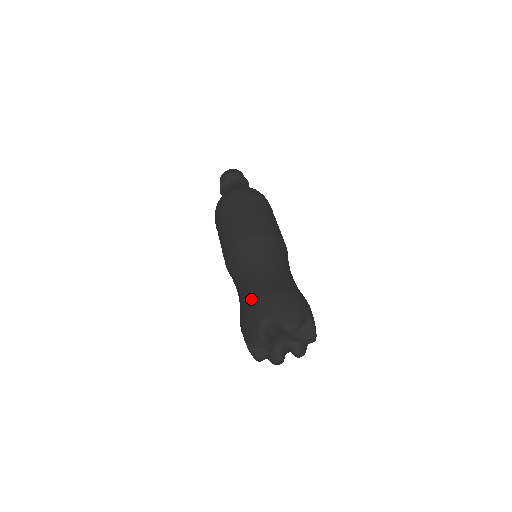
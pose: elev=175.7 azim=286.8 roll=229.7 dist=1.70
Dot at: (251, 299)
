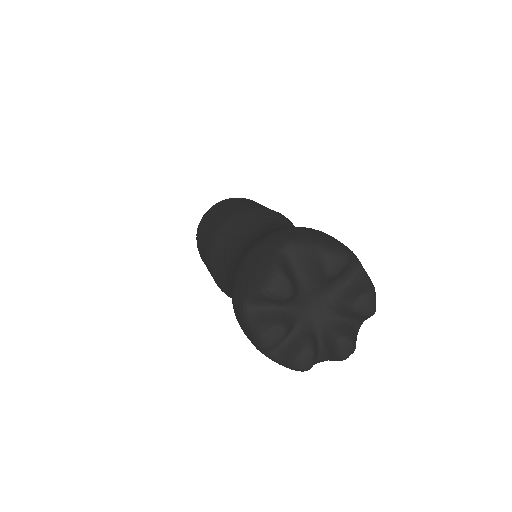
Dot at: (255, 241)
